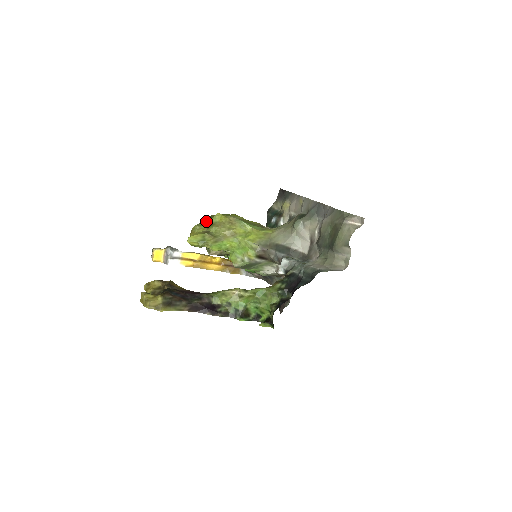
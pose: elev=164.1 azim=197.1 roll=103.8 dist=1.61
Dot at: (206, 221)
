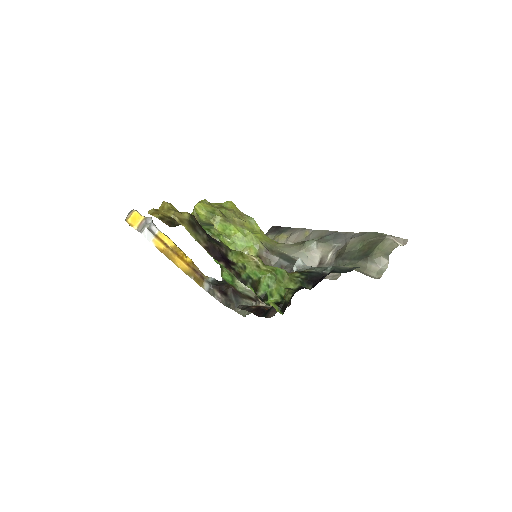
Dot at: (214, 203)
